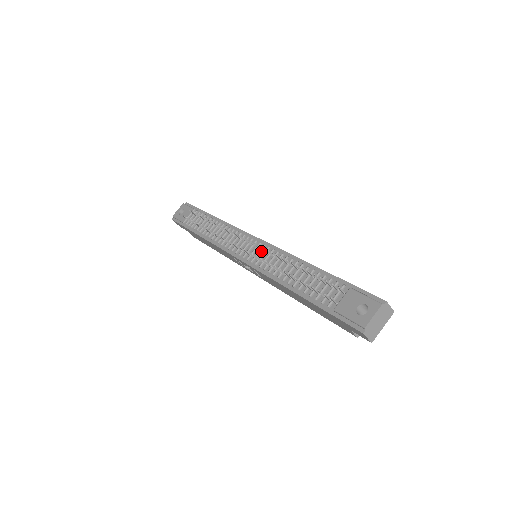
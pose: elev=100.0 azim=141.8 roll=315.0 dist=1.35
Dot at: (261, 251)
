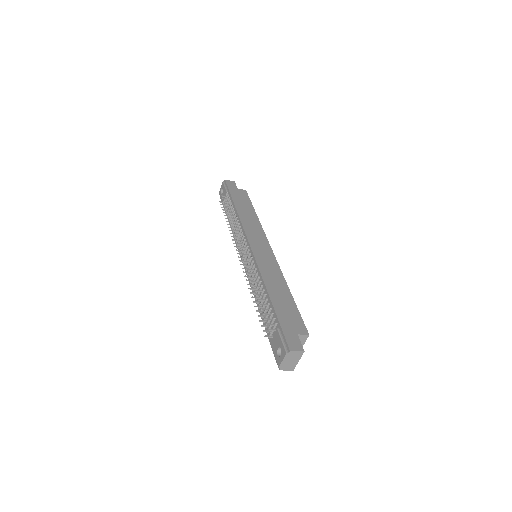
Dot at: (250, 262)
